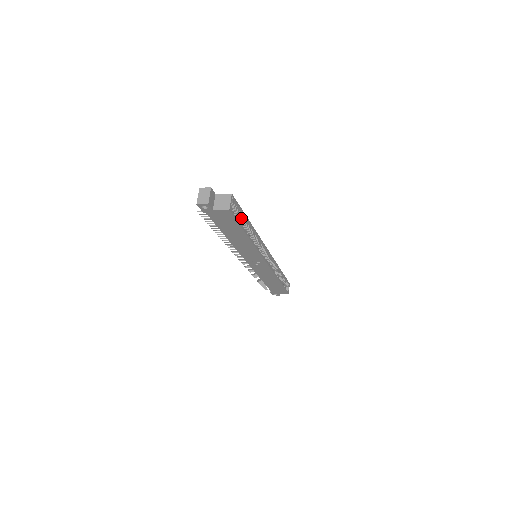
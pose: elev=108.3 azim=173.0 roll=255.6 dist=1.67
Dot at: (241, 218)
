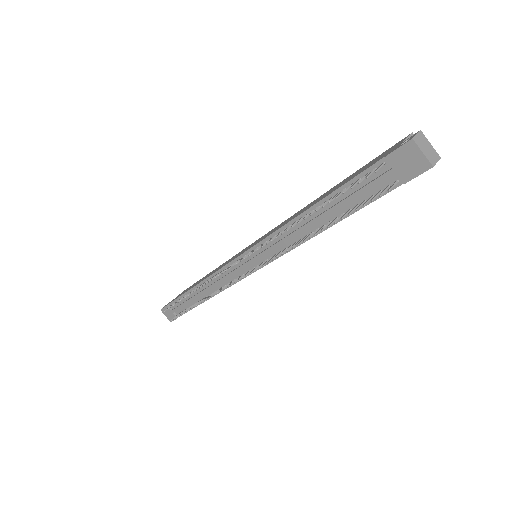
Dot at: occluded
